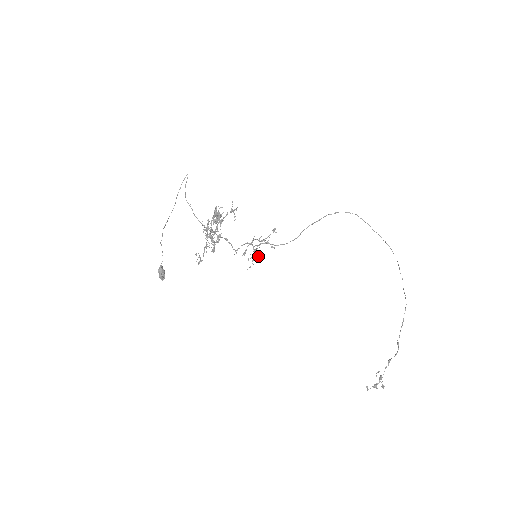
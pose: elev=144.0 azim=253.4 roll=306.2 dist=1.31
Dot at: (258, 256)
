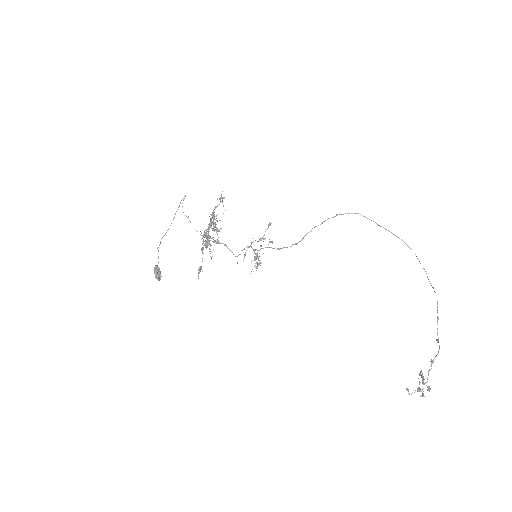
Dot at: occluded
